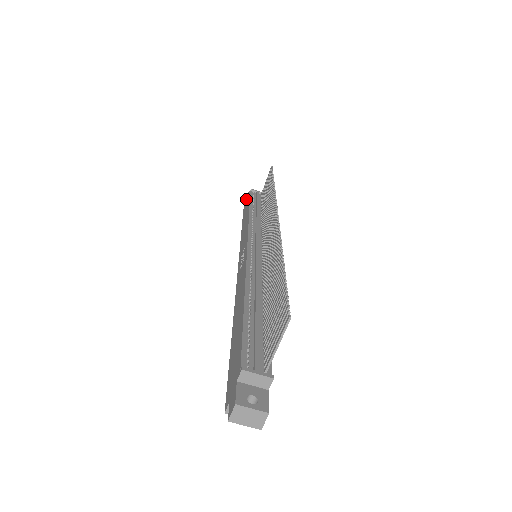
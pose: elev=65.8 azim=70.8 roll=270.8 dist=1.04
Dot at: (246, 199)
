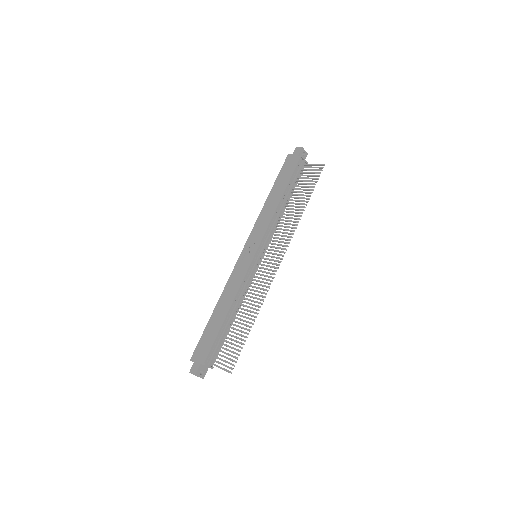
Dot at: (295, 150)
